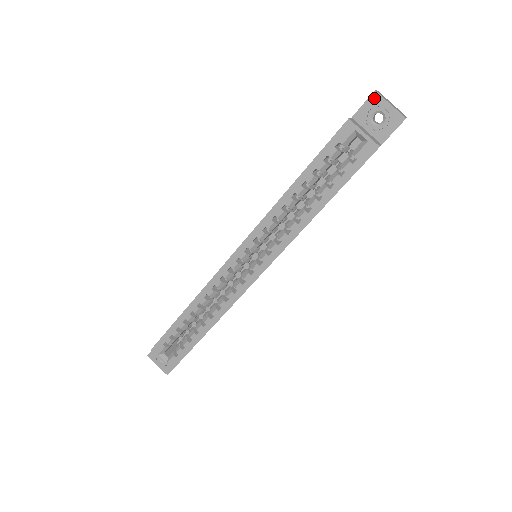
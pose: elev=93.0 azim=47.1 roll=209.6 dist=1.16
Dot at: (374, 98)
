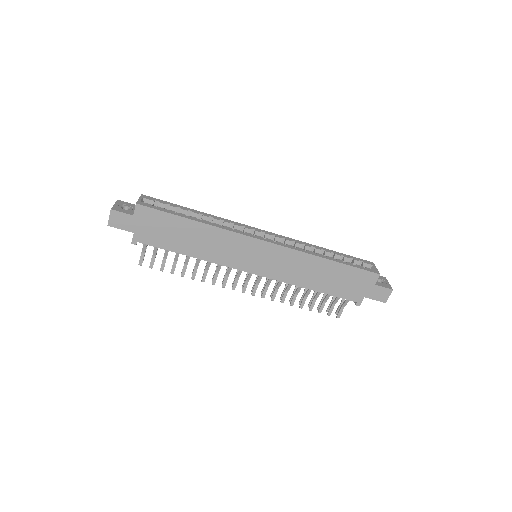
Dot at: (384, 278)
